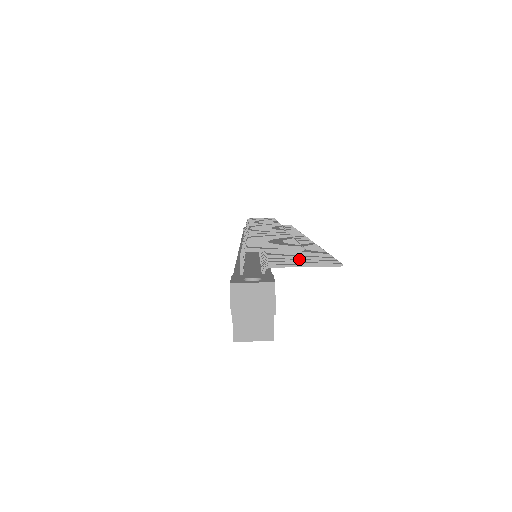
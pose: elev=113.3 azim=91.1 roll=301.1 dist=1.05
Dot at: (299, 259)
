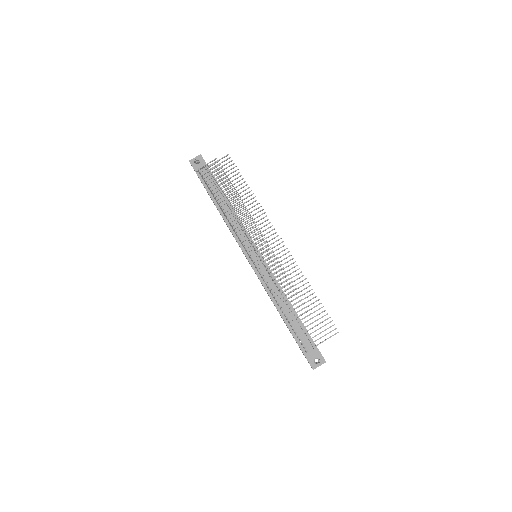
Dot at: occluded
